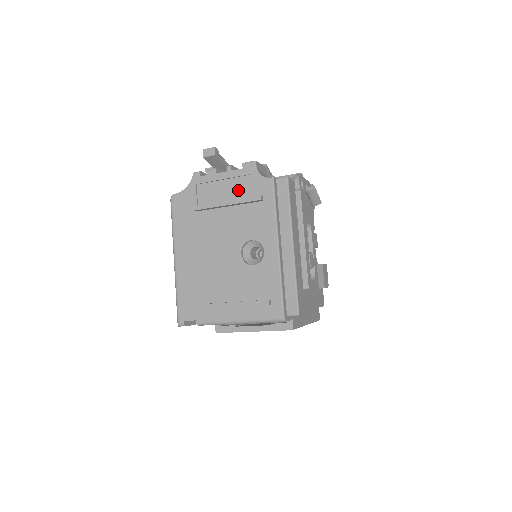
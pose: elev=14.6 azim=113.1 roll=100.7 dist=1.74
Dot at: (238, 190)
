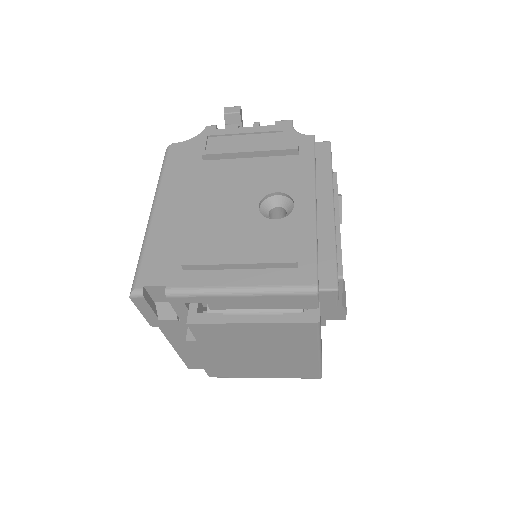
Dot at: (264, 144)
